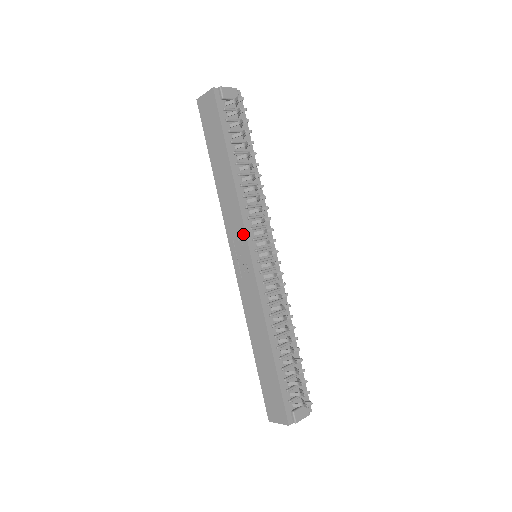
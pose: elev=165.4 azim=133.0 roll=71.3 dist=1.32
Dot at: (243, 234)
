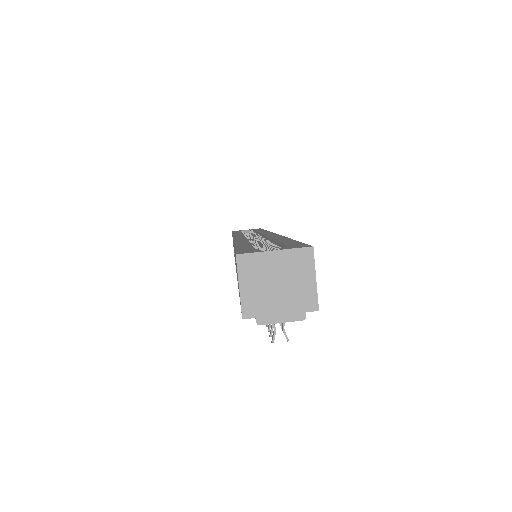
Dot at: occluded
